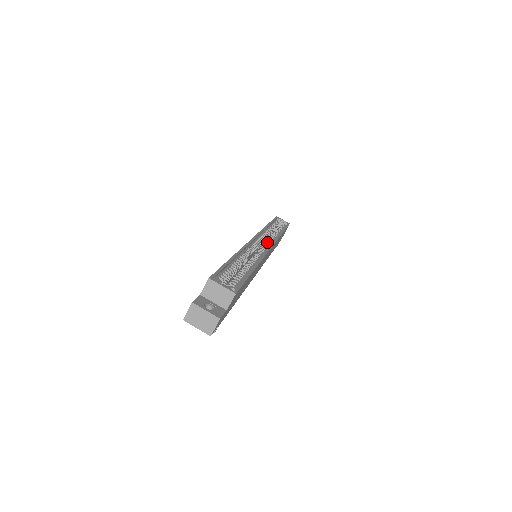
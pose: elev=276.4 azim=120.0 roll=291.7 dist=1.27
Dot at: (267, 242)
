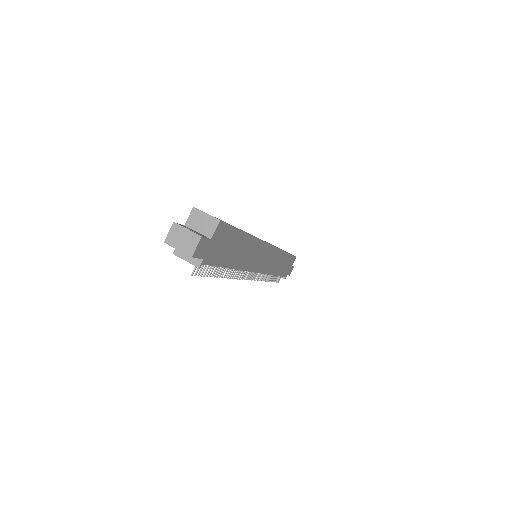
Dot at: occluded
